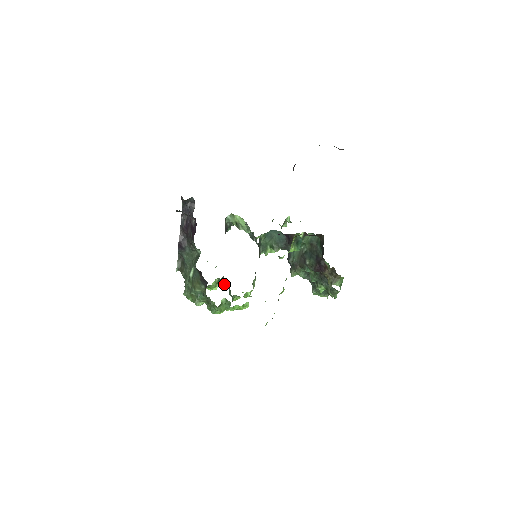
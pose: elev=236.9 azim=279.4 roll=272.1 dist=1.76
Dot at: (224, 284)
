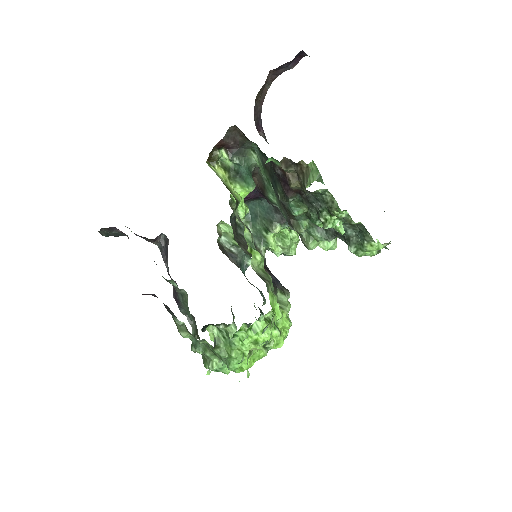
Dot at: occluded
